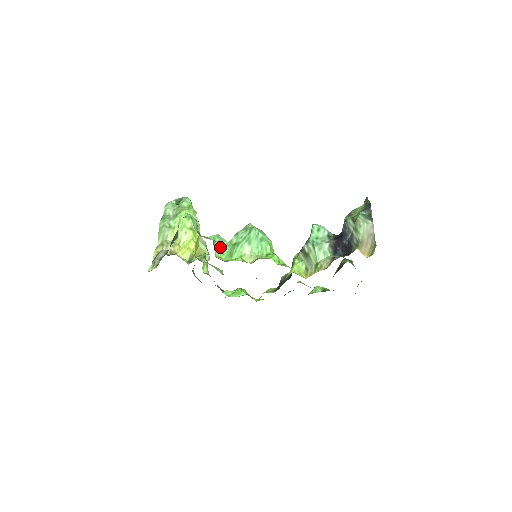
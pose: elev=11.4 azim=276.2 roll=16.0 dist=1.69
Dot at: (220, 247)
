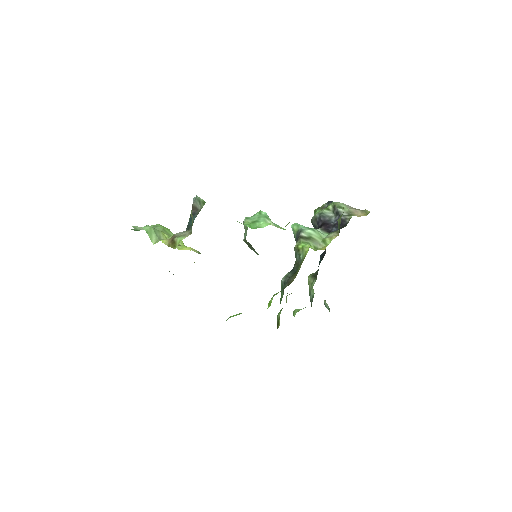
Dot at: occluded
